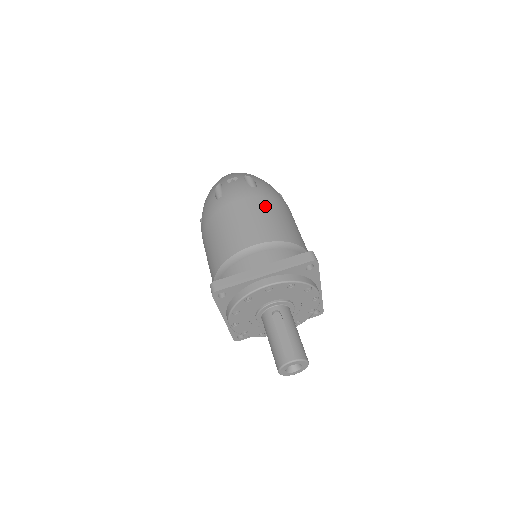
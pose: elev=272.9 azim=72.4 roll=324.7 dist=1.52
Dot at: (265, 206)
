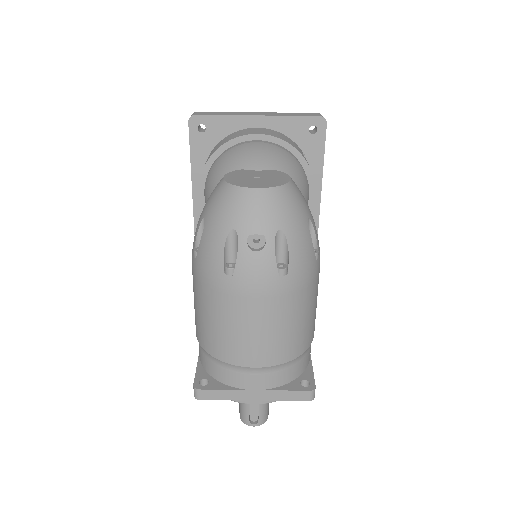
Dot at: (287, 312)
